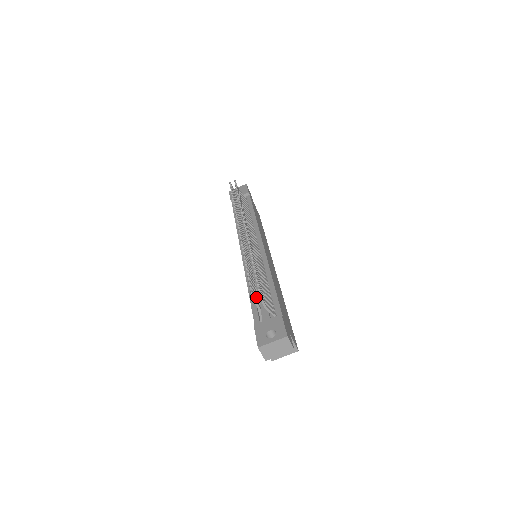
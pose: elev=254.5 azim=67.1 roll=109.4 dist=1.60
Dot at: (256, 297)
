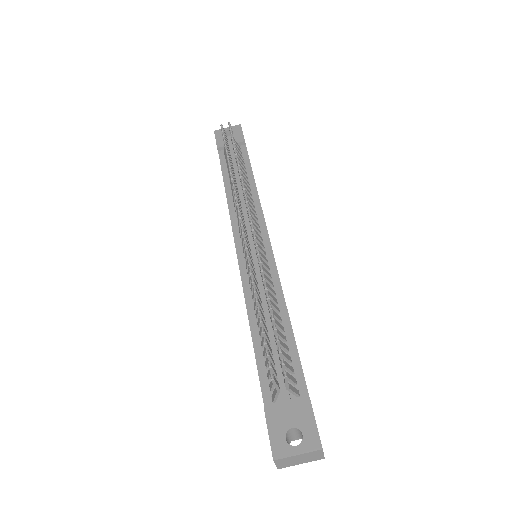
Dot at: (274, 369)
